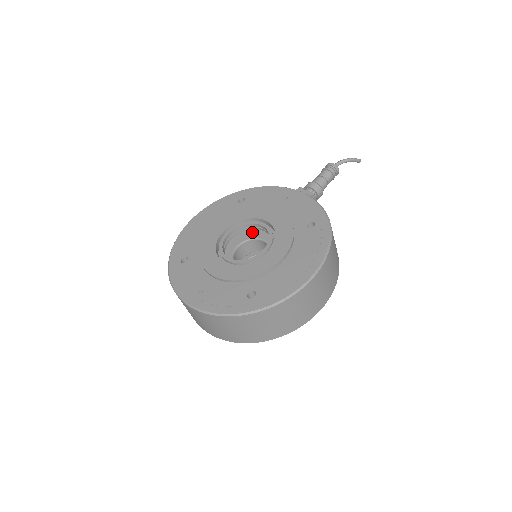
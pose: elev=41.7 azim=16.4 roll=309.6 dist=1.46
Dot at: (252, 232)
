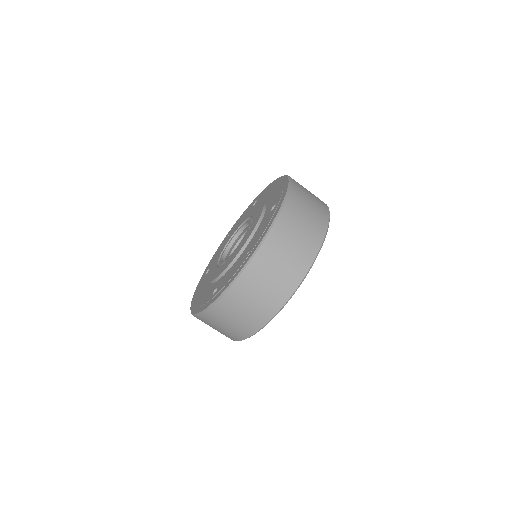
Dot at: occluded
